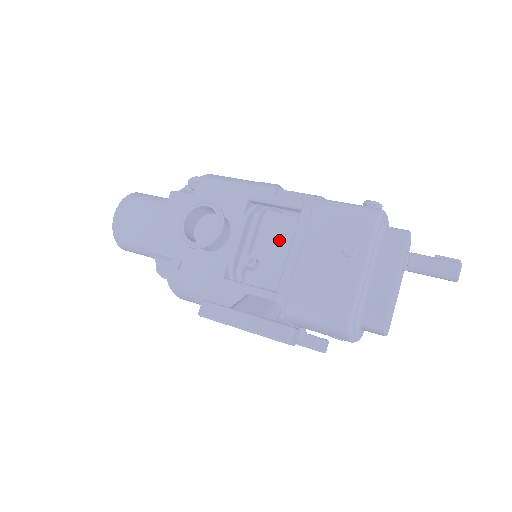
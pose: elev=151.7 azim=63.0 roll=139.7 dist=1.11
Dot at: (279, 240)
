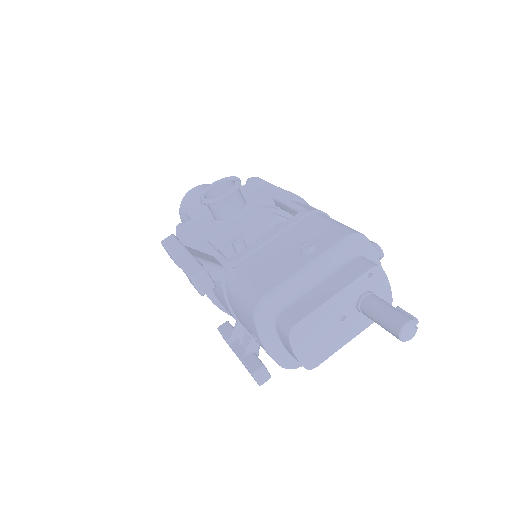
Dot at: occluded
